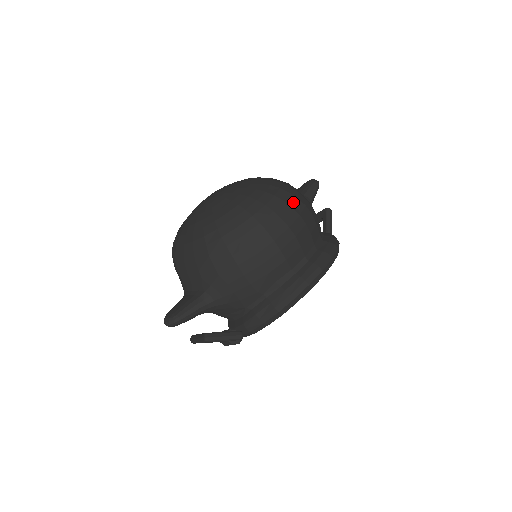
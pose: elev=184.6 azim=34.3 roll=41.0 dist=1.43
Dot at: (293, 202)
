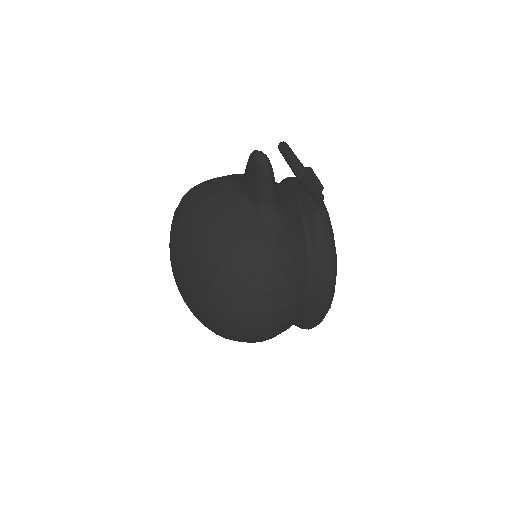
Dot at: (261, 304)
